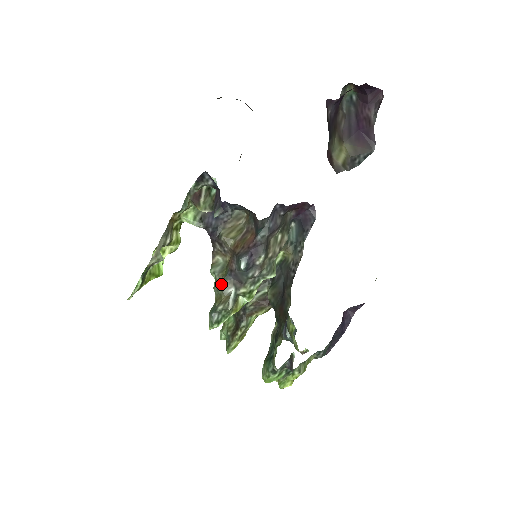
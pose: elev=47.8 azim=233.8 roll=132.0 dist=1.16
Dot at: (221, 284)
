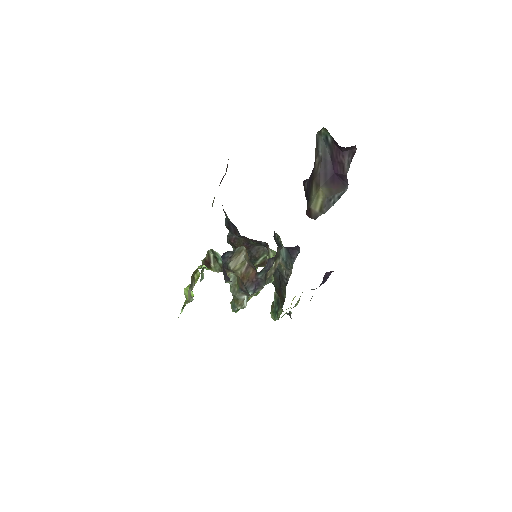
Dot at: (236, 295)
